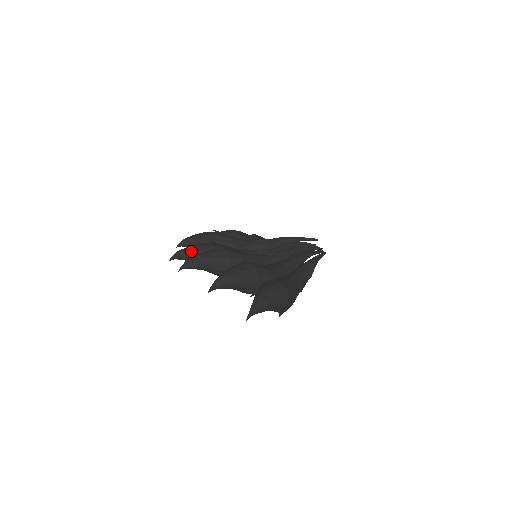
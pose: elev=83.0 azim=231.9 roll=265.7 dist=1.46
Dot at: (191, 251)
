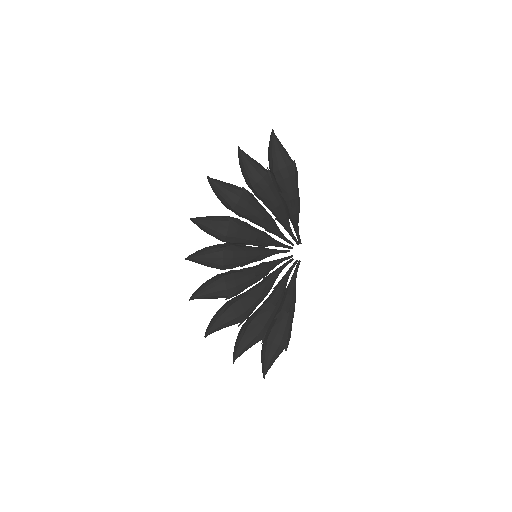
Dot at: occluded
